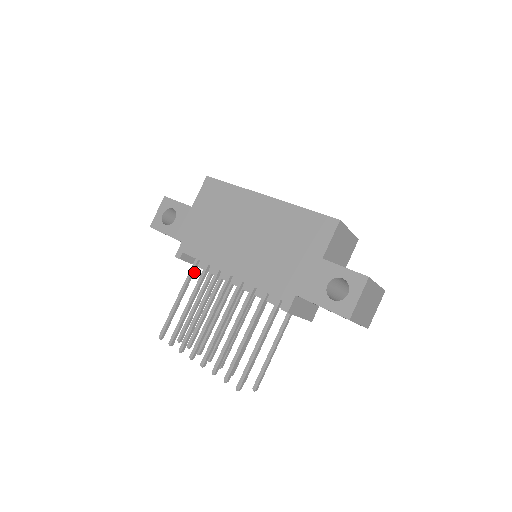
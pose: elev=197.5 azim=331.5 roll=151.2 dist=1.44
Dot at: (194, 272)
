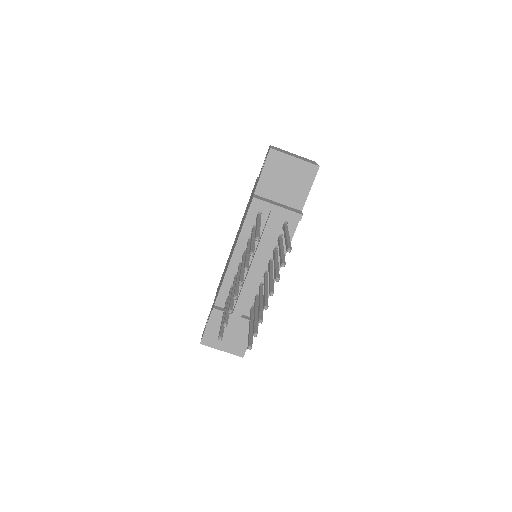
Dot at: occluded
